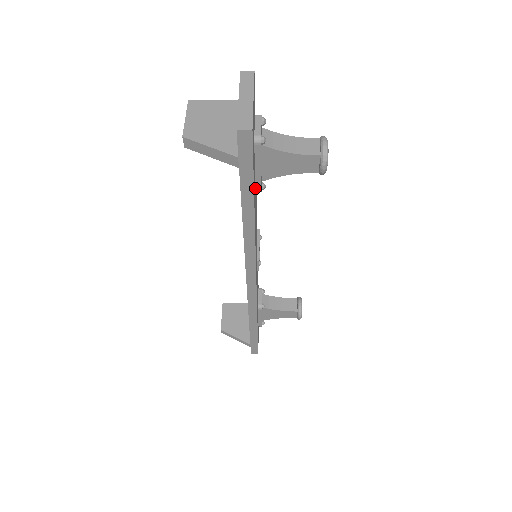
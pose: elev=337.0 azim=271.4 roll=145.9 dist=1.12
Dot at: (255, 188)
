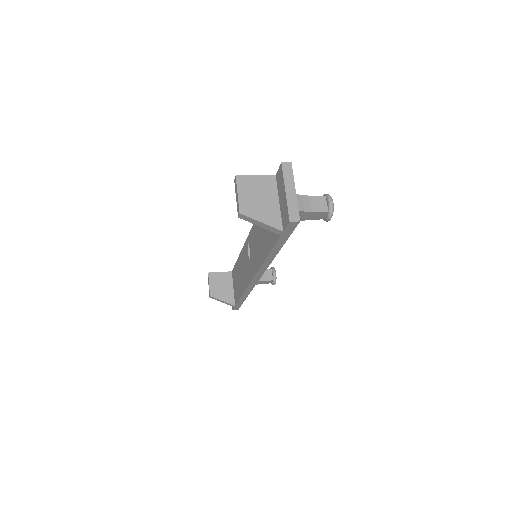
Dot at: occluded
